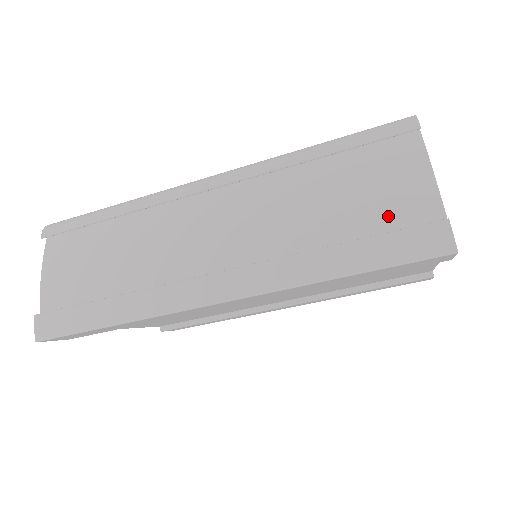
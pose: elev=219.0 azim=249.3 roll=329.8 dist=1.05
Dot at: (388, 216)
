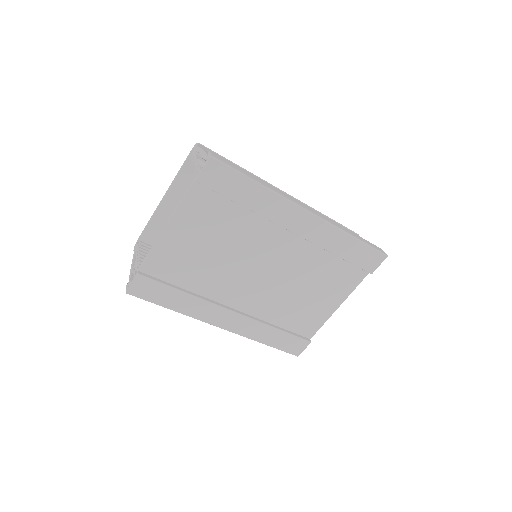
Dot at: occluded
